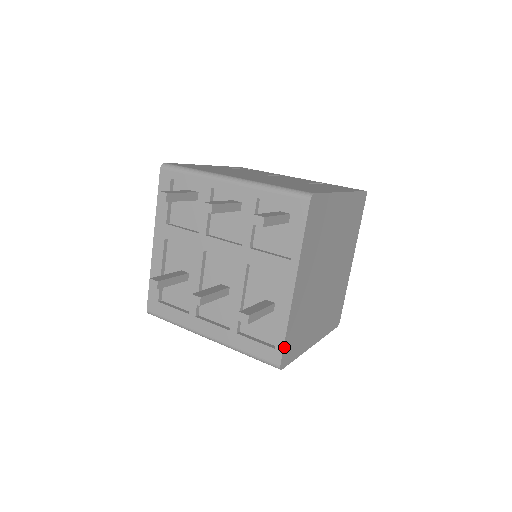
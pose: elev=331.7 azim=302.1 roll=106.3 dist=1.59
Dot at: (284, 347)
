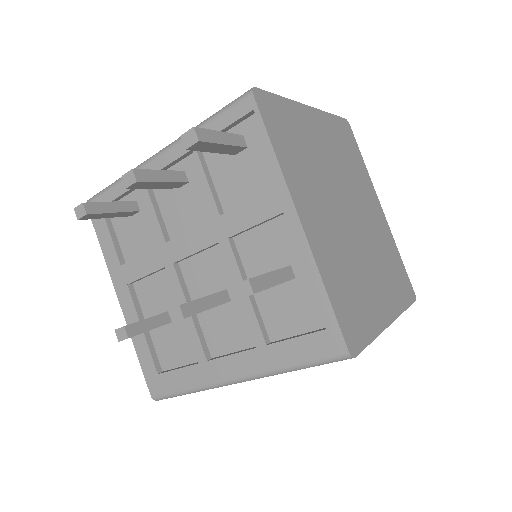
Dot at: (337, 318)
